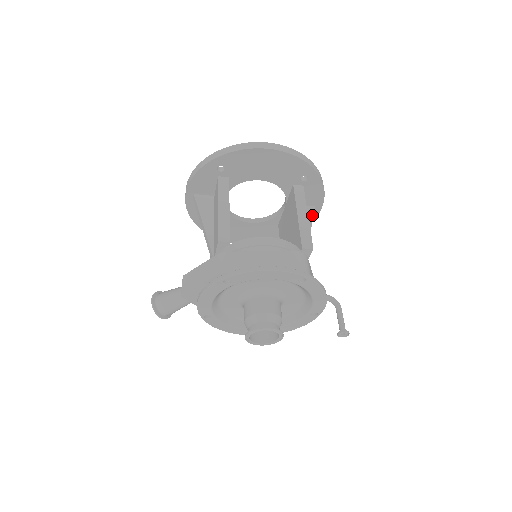
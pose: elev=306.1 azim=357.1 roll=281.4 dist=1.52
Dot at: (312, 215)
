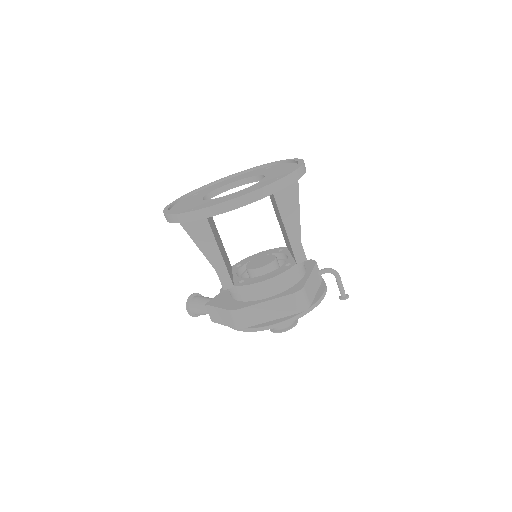
Dot at: (297, 186)
